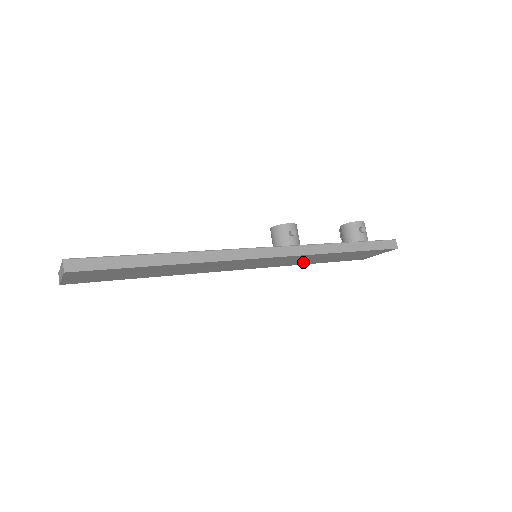
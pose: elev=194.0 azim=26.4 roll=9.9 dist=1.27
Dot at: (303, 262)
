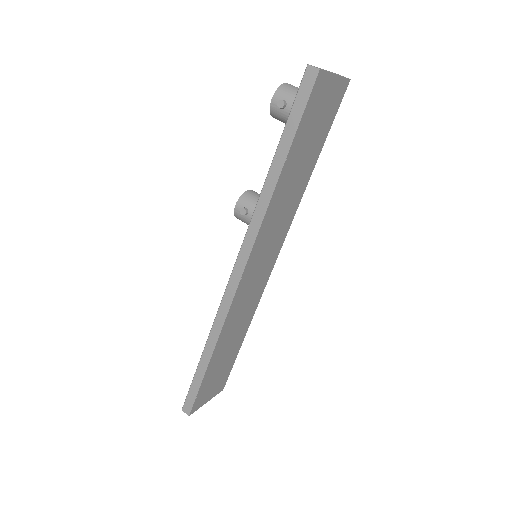
Dot at: (296, 193)
